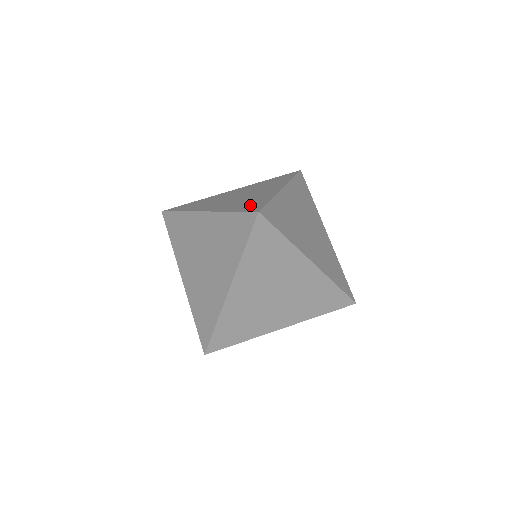
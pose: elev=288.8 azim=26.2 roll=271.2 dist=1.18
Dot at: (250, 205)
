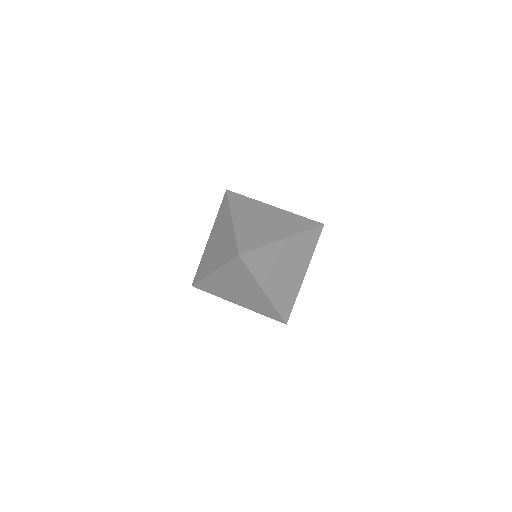
Dot at: (230, 251)
